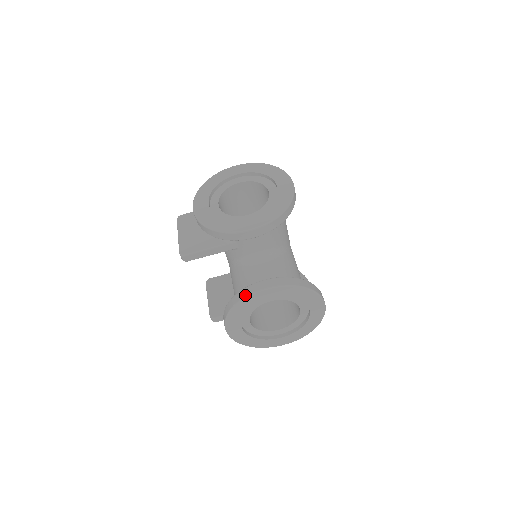
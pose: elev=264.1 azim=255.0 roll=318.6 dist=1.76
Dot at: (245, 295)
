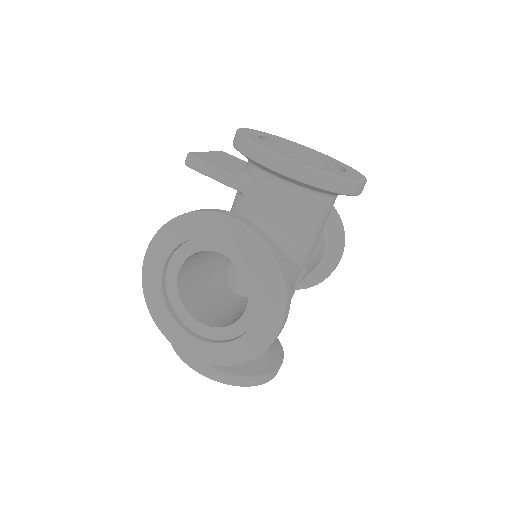
Dot at: (205, 210)
